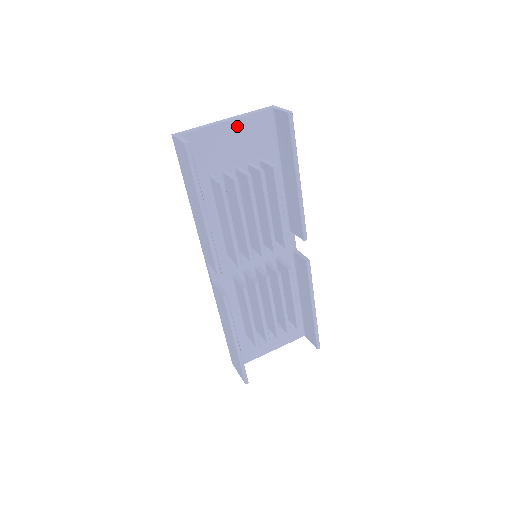
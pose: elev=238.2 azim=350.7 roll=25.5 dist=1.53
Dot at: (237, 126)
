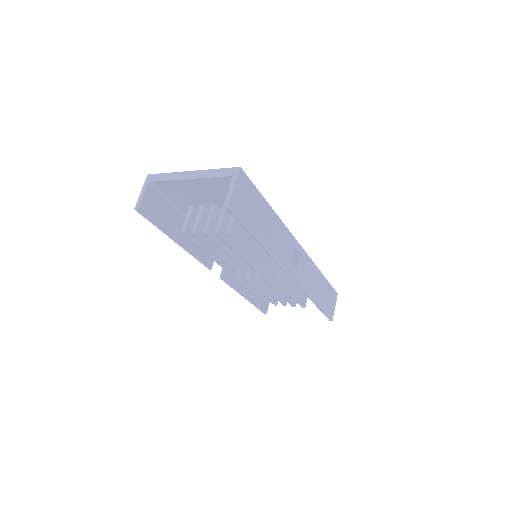
Dot at: (200, 183)
